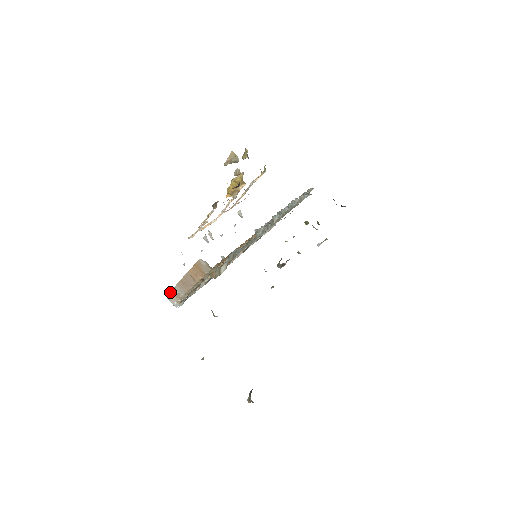
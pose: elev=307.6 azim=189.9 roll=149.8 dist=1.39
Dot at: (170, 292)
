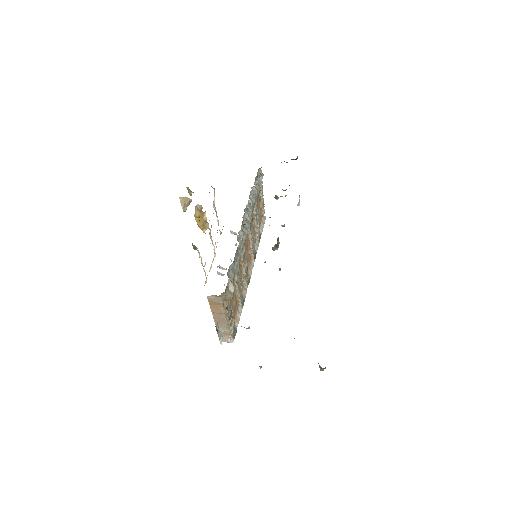
Dot at: occluded
